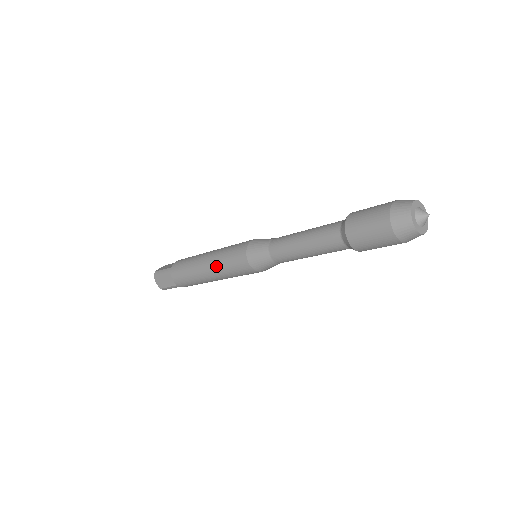
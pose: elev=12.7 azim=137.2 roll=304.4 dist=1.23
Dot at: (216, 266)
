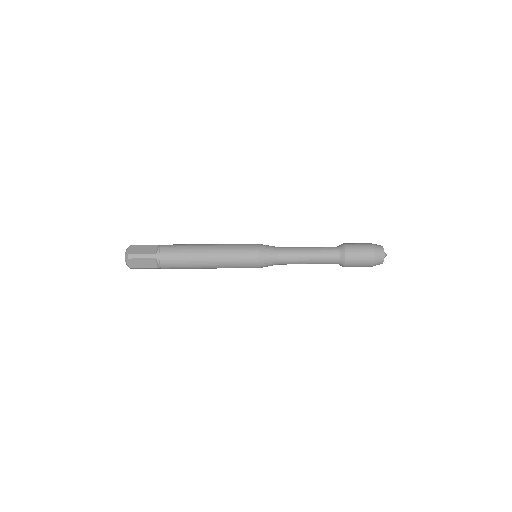
Dot at: (223, 262)
